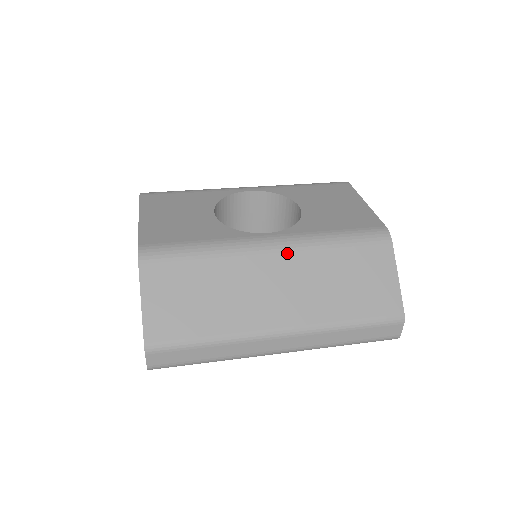
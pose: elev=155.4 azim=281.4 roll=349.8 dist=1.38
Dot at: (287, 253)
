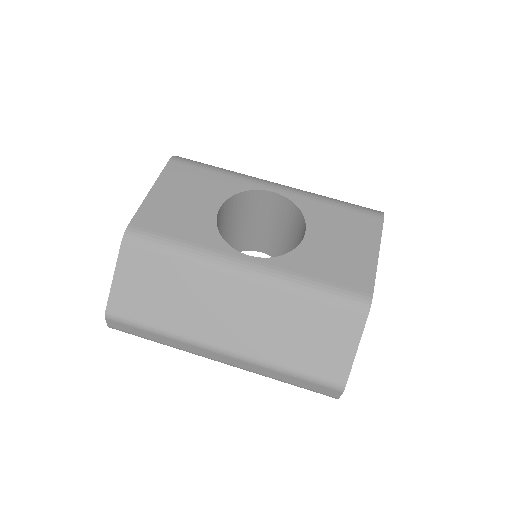
Dot at: (255, 284)
